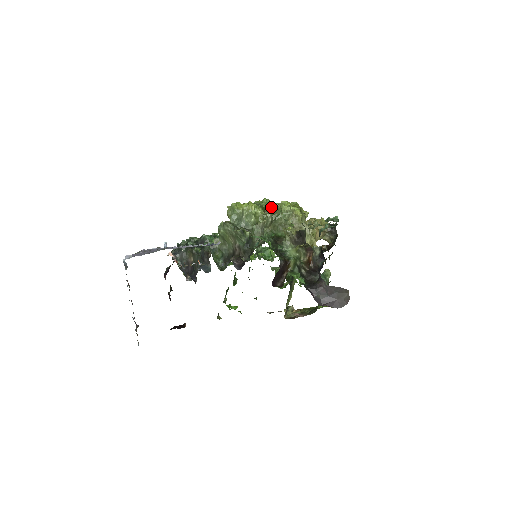
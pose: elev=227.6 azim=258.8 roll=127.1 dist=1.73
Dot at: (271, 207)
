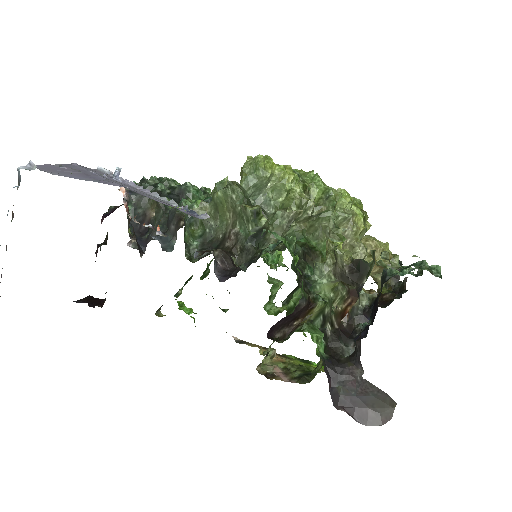
Dot at: (319, 190)
